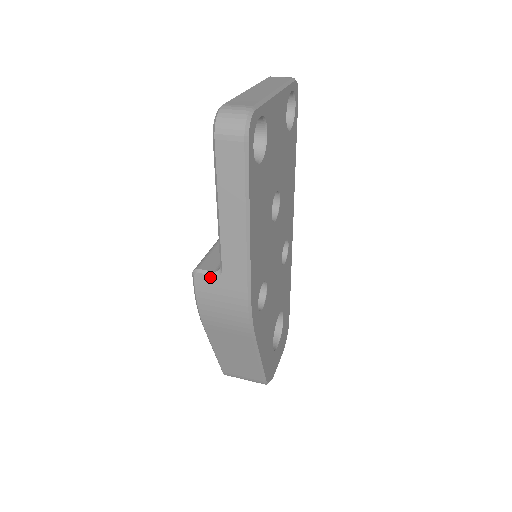
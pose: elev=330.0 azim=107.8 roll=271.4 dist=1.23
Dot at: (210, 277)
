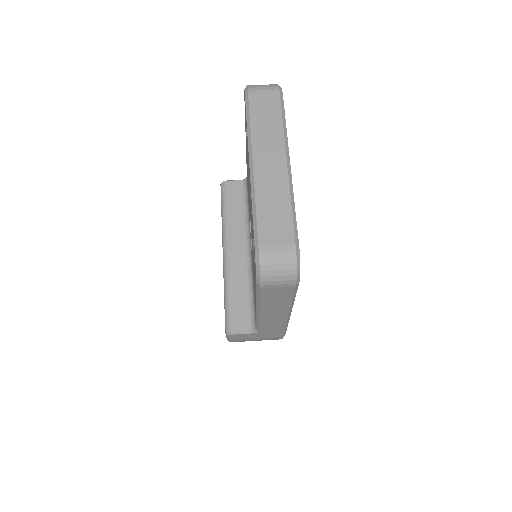
Dot at: (246, 334)
